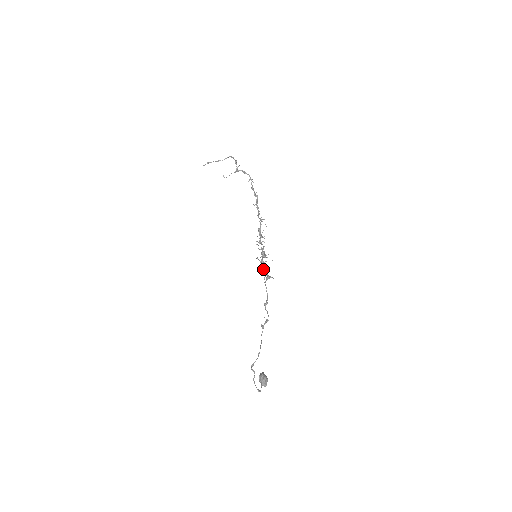
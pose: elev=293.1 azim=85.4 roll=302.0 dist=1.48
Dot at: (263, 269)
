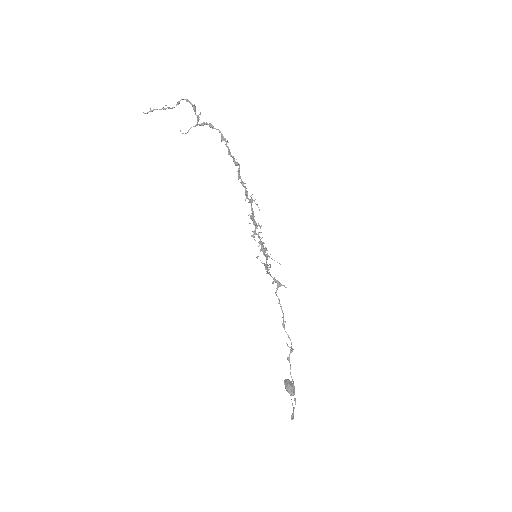
Dot at: (268, 272)
